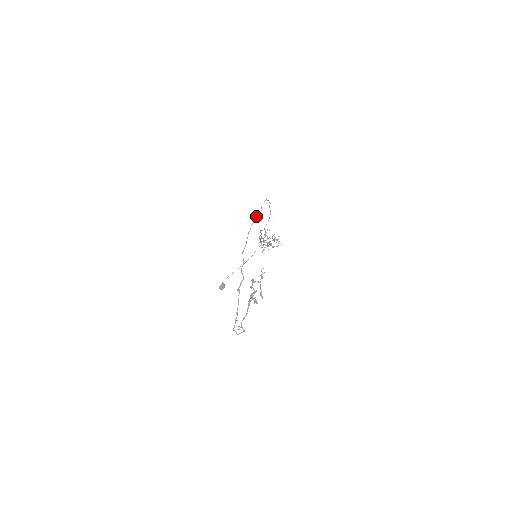
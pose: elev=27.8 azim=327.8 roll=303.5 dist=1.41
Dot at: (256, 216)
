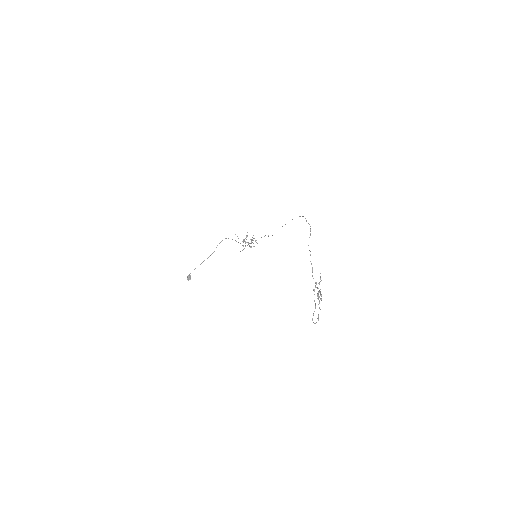
Dot at: occluded
